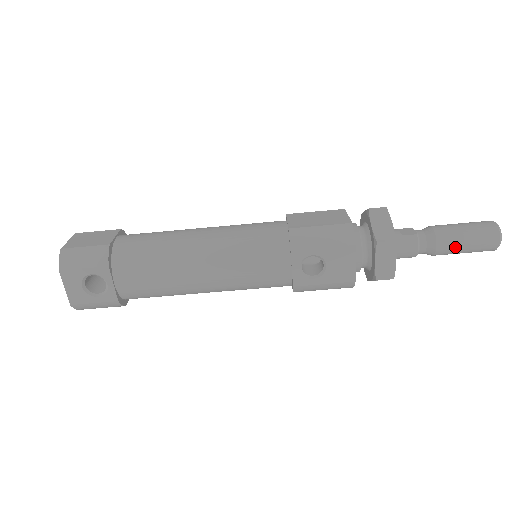
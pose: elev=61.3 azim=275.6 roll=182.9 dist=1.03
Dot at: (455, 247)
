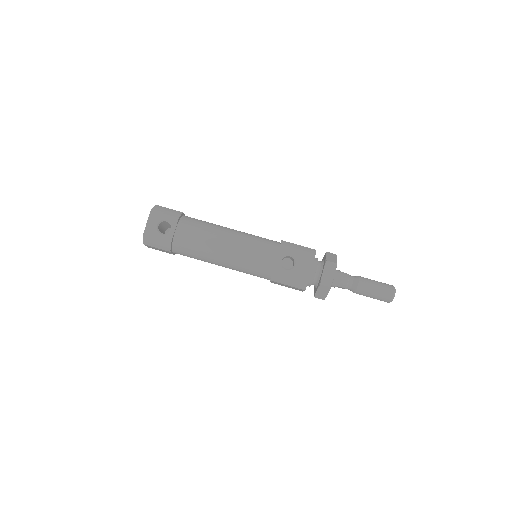
Dot at: (369, 288)
